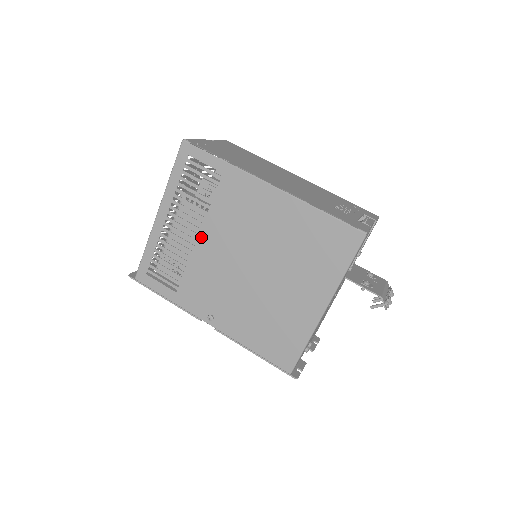
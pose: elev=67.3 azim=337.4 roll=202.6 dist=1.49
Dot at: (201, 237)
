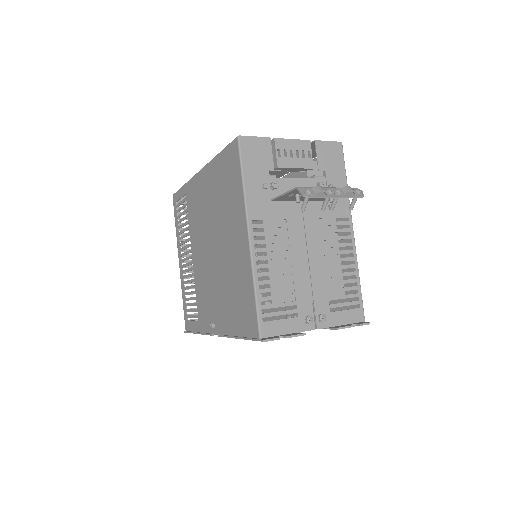
Dot at: (193, 256)
